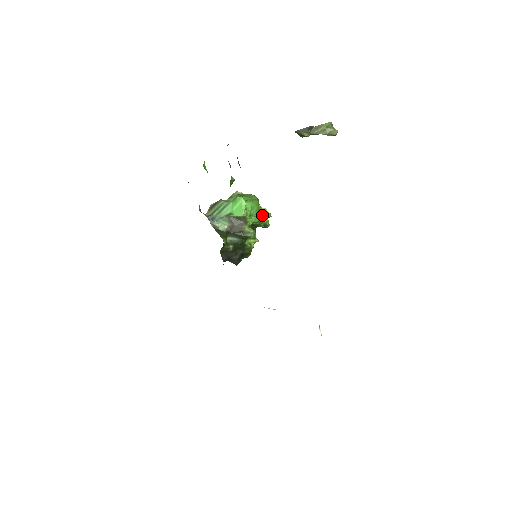
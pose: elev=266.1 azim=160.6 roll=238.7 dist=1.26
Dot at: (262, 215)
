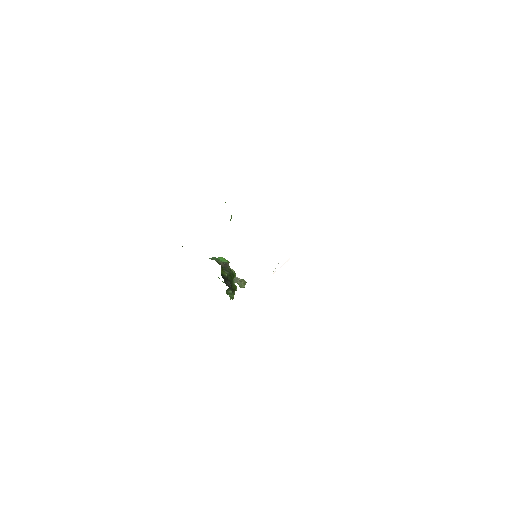
Dot at: occluded
